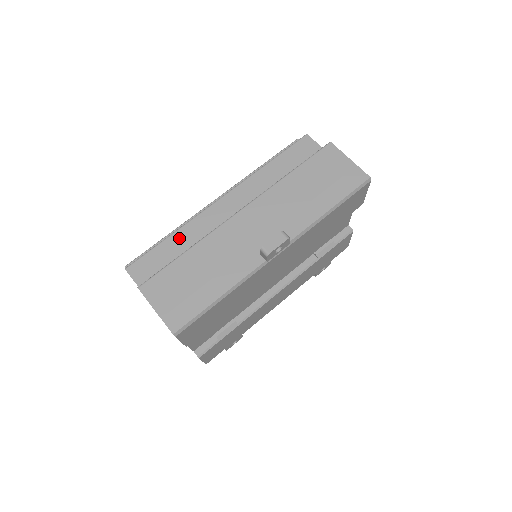
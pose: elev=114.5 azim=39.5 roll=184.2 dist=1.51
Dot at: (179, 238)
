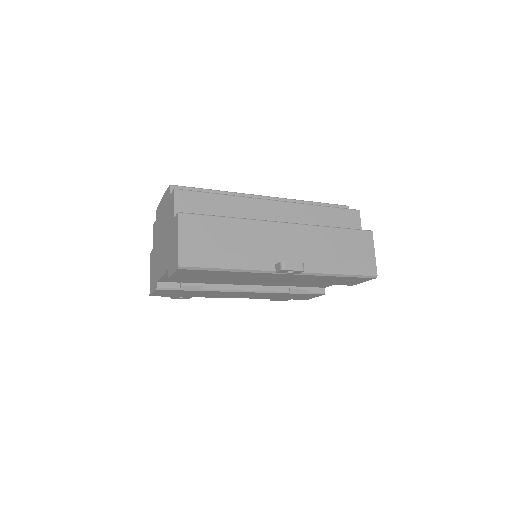
Dot at: (227, 202)
